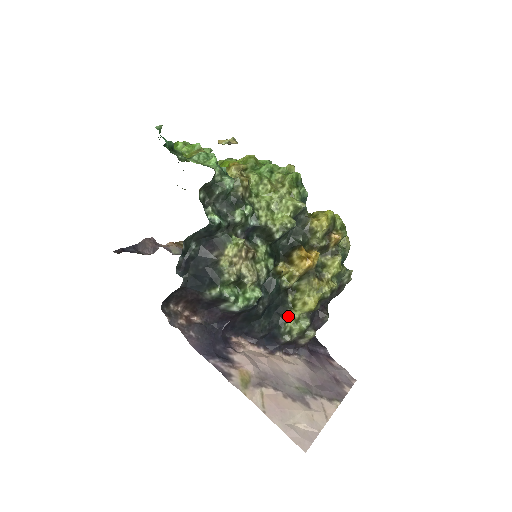
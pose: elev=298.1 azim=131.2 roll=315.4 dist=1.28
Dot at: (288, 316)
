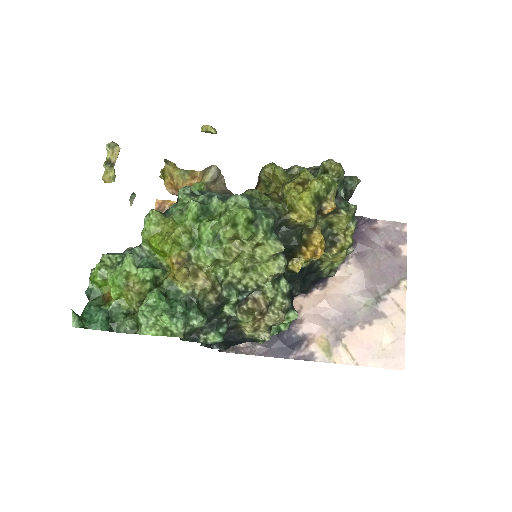
Dot at: (322, 269)
